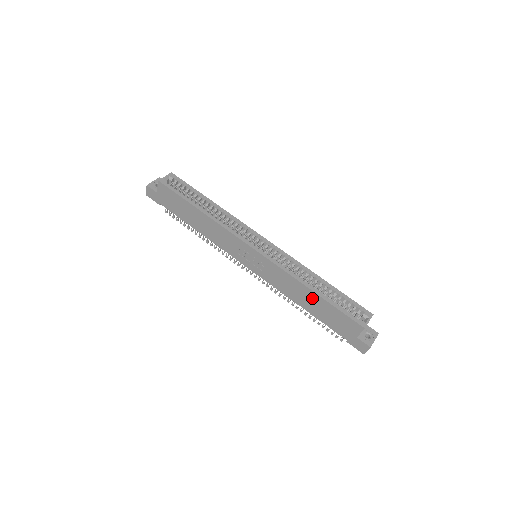
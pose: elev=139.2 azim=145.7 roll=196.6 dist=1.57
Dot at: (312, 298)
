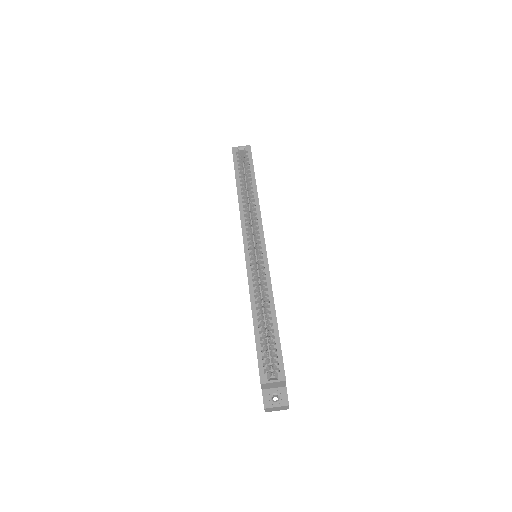
Dot at: occluded
